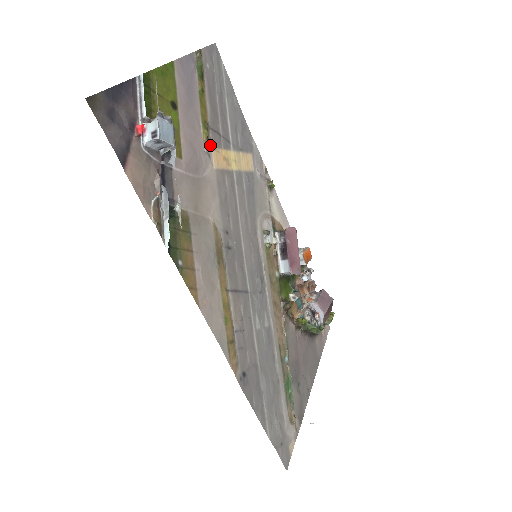
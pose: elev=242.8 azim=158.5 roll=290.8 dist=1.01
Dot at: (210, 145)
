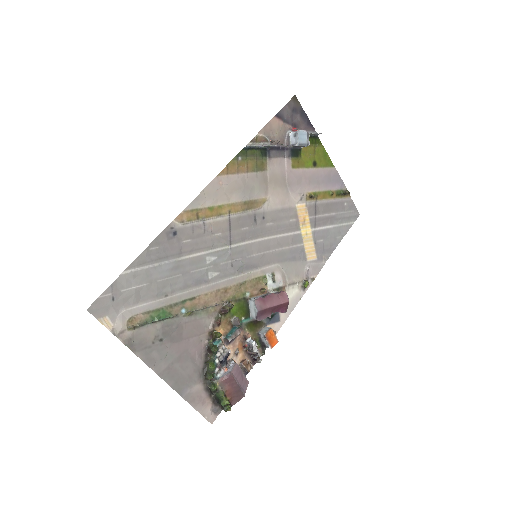
Dot at: (307, 202)
